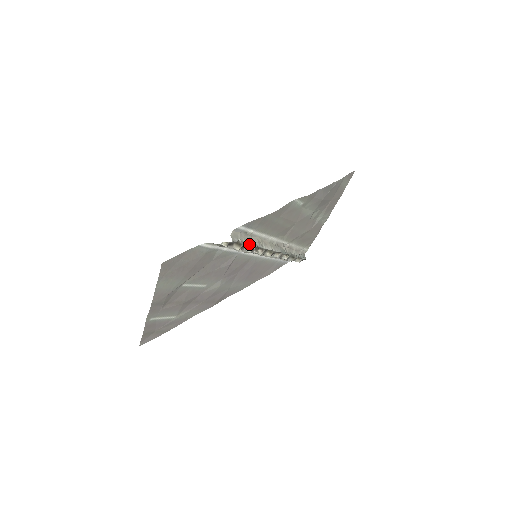
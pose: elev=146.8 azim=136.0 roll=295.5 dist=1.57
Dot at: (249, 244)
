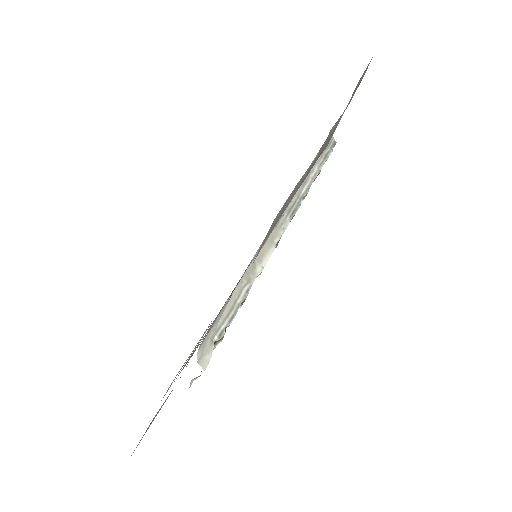
Dot at: (233, 317)
